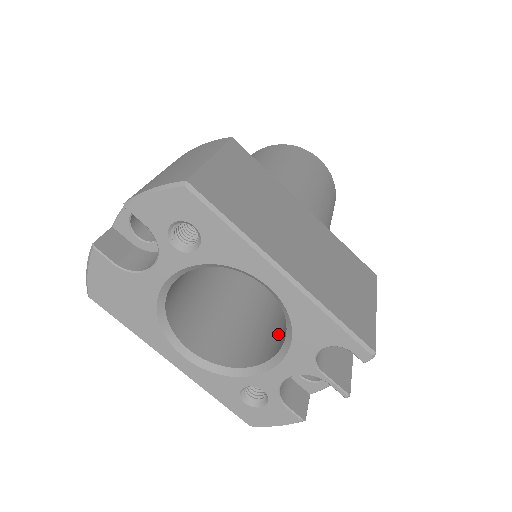
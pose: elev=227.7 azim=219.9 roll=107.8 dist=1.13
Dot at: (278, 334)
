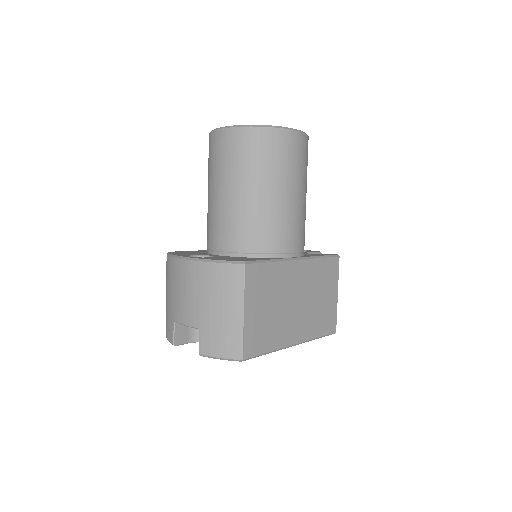
Dot at: occluded
